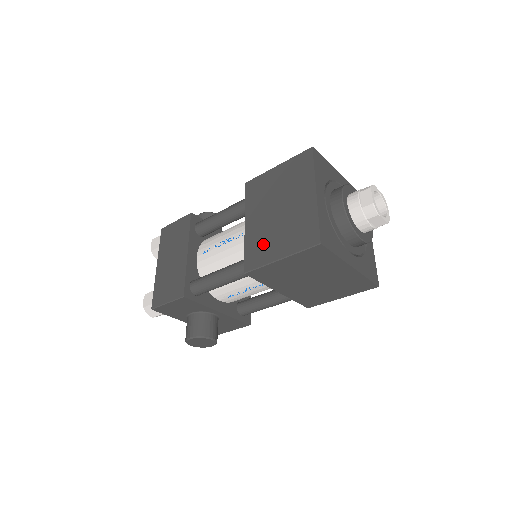
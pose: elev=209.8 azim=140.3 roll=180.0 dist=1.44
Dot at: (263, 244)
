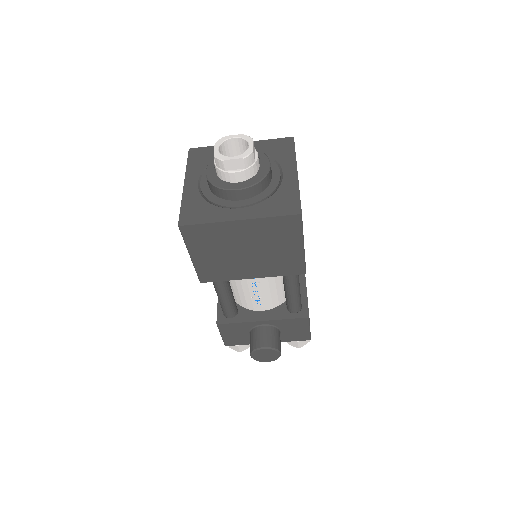
Dot at: occluded
